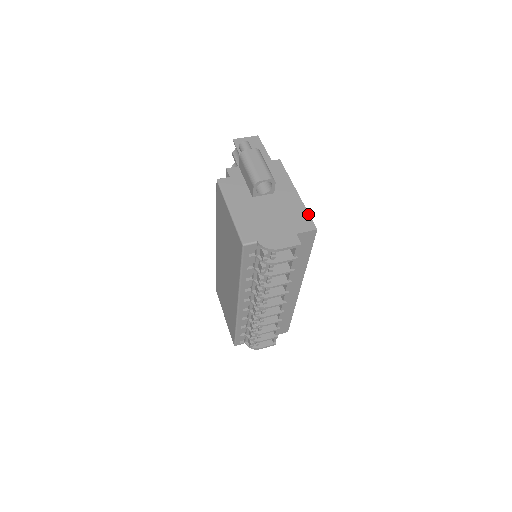
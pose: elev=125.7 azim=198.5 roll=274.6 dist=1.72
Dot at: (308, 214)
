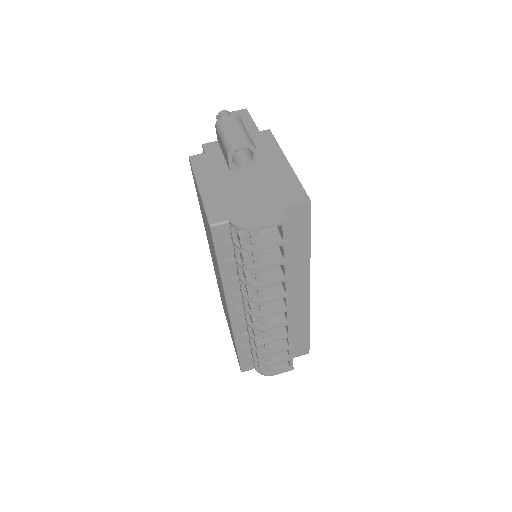
Dot at: (300, 184)
